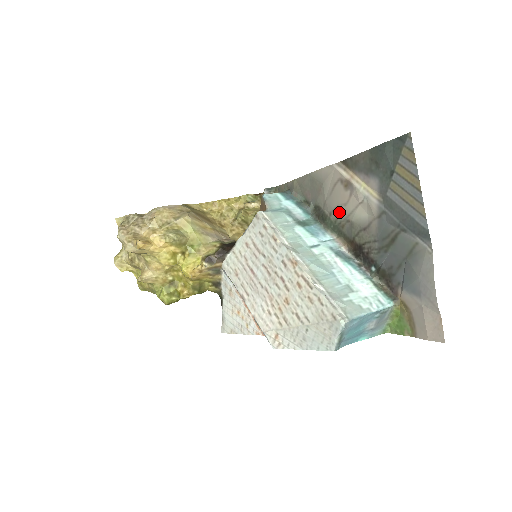
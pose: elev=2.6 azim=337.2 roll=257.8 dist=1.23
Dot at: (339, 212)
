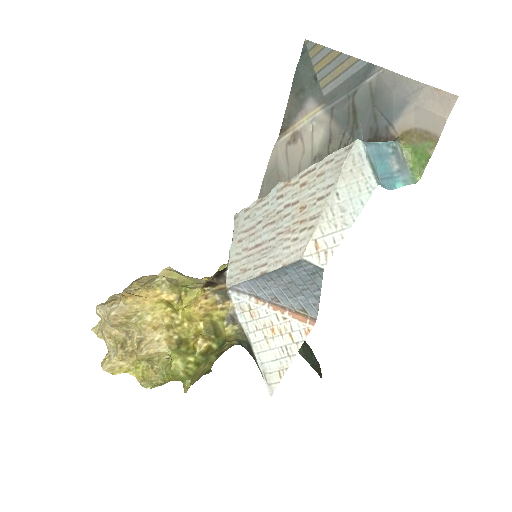
Dot at: (304, 165)
